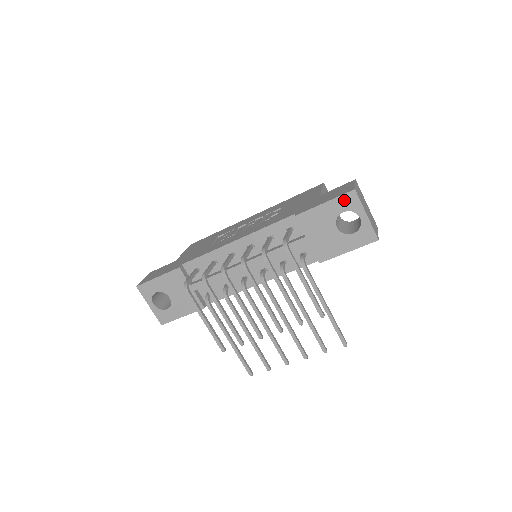
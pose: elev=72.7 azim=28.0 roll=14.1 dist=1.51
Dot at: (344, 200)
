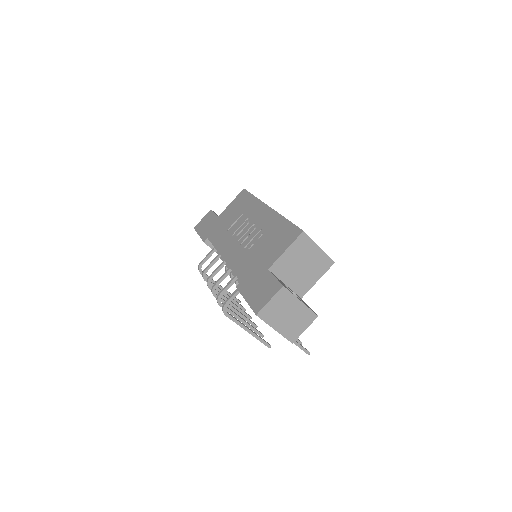
Dot at: occluded
